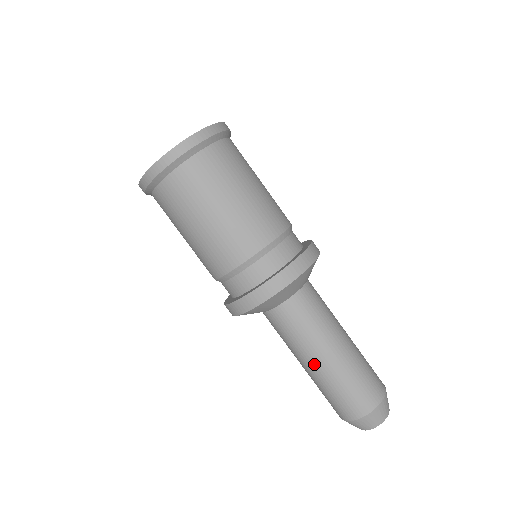
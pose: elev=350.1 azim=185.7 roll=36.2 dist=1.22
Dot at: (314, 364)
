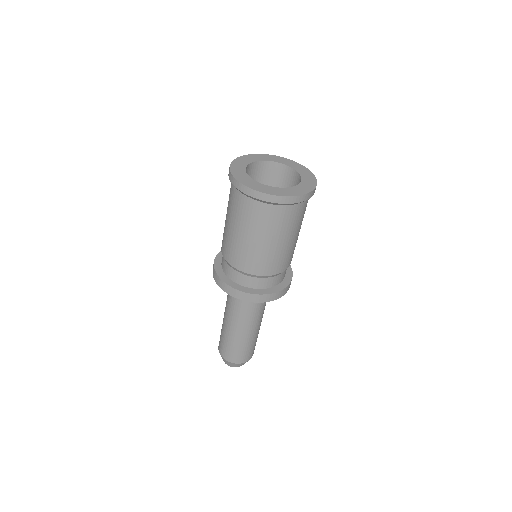
Dot at: (225, 320)
